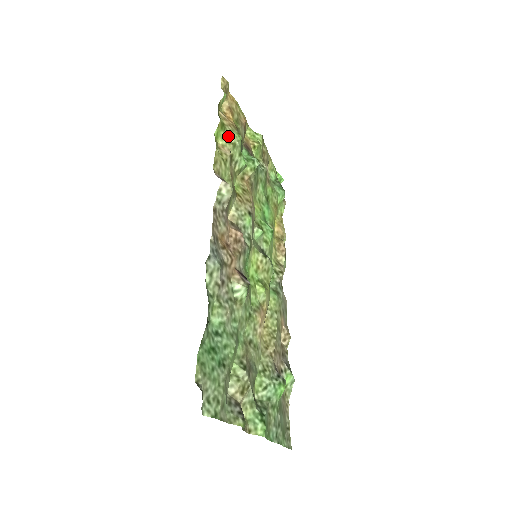
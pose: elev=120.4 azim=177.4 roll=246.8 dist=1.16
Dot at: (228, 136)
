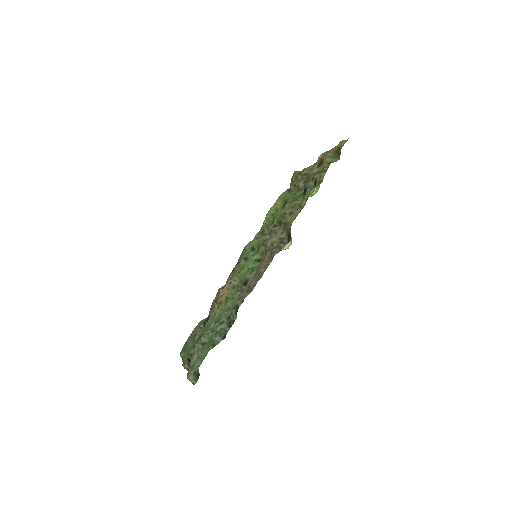
Dot at: (314, 189)
